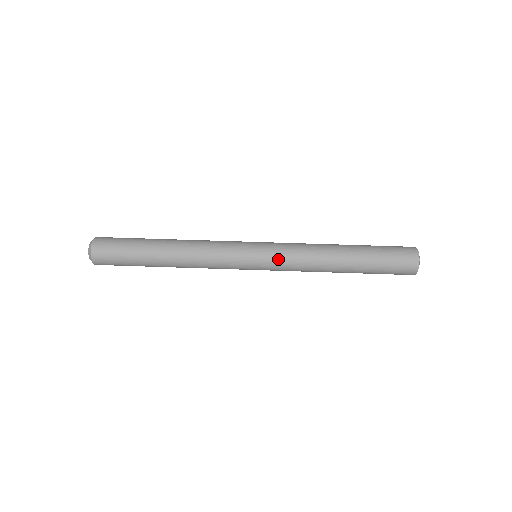
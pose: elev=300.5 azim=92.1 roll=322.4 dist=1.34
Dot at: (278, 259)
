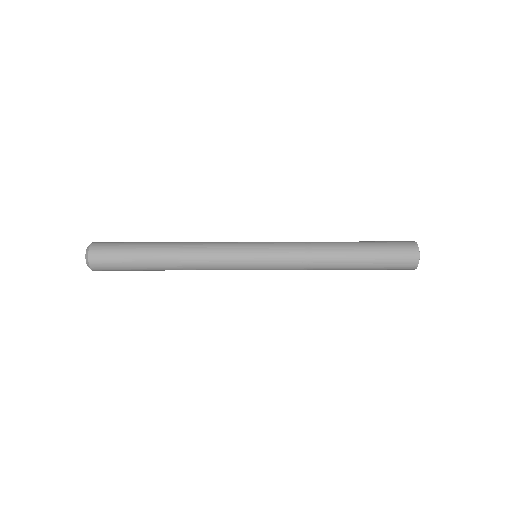
Dot at: (279, 253)
